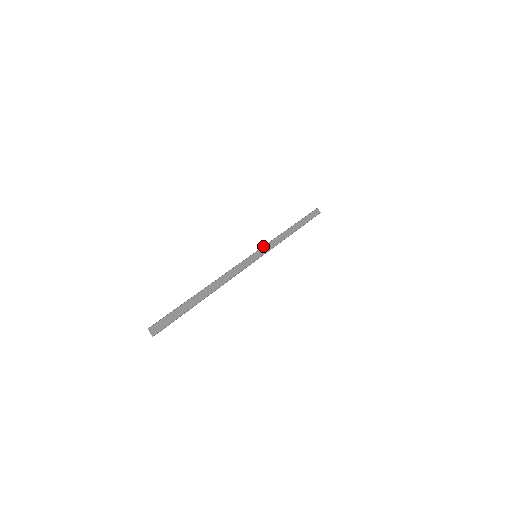
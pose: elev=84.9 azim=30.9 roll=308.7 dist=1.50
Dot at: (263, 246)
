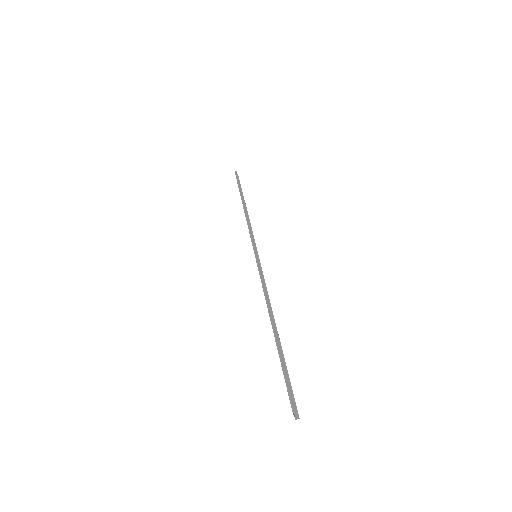
Dot at: occluded
